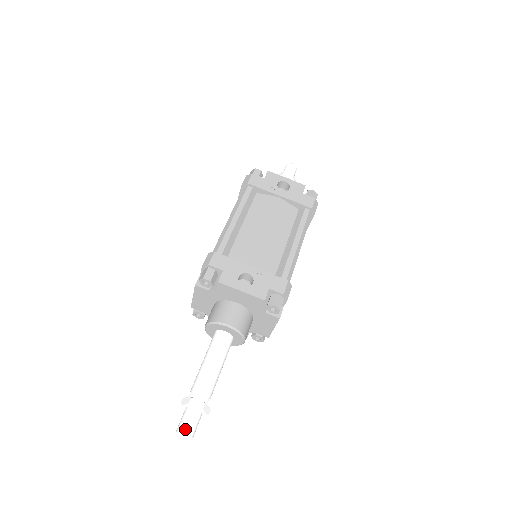
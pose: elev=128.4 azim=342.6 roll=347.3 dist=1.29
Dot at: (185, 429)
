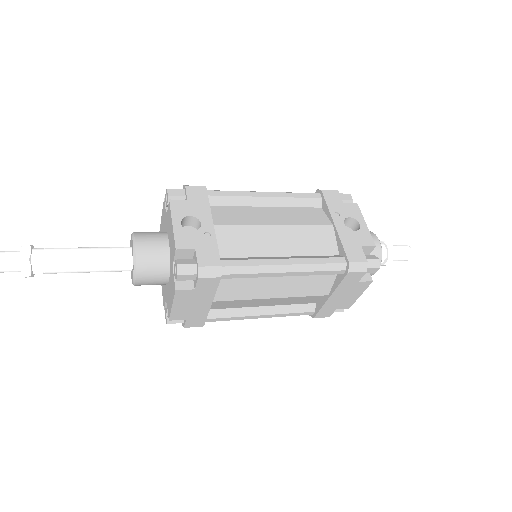
Dot at: out of frame
